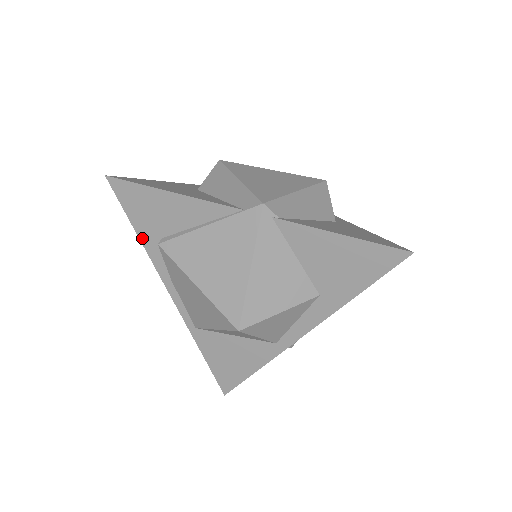
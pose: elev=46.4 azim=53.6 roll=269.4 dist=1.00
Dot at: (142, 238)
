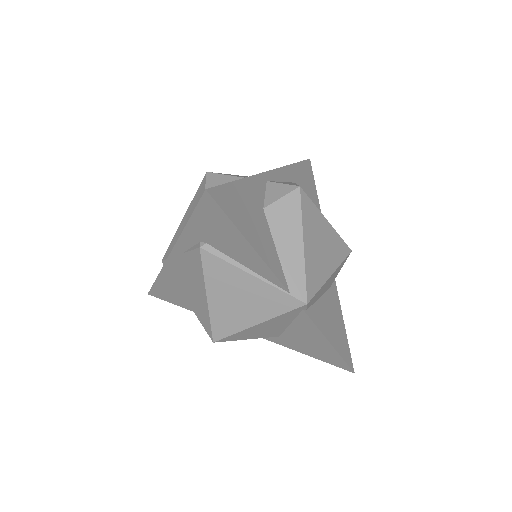
Dot at: (188, 228)
